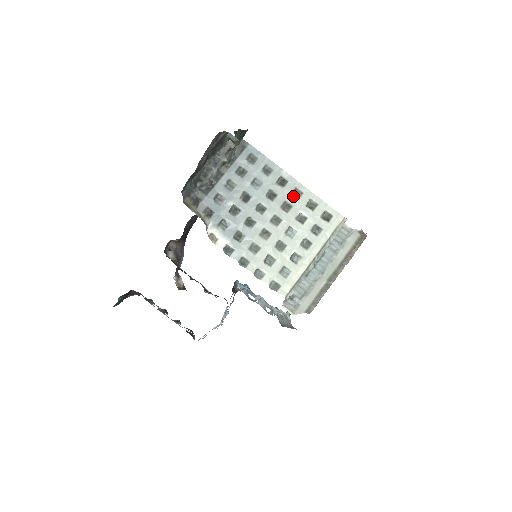
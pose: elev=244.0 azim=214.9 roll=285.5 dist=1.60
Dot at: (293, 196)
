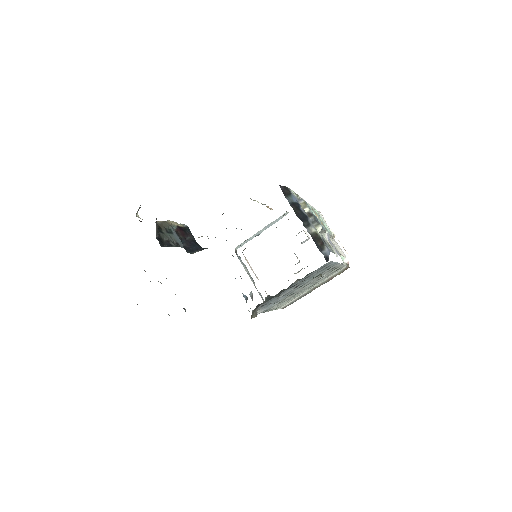
Dot at: occluded
